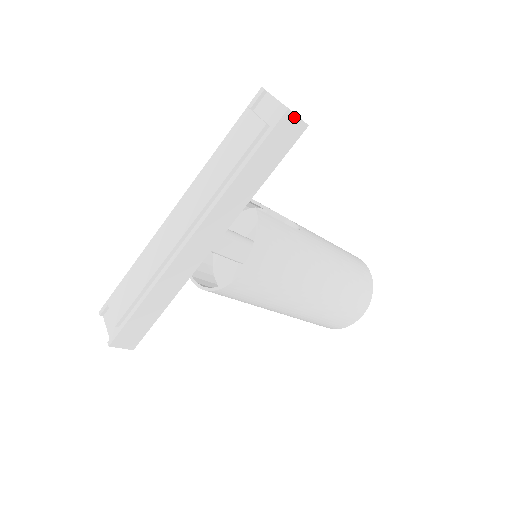
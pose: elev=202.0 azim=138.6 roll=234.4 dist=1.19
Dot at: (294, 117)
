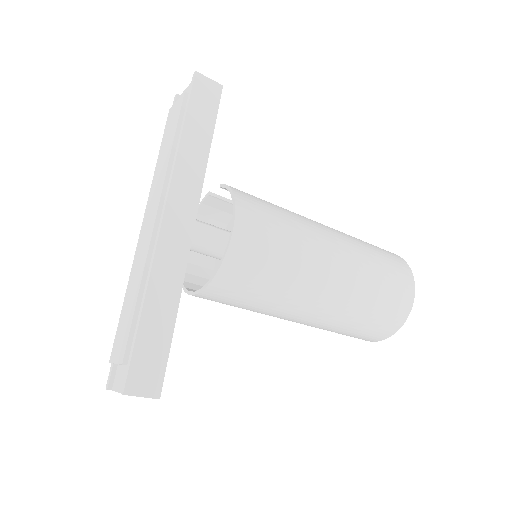
Dot at: (205, 79)
